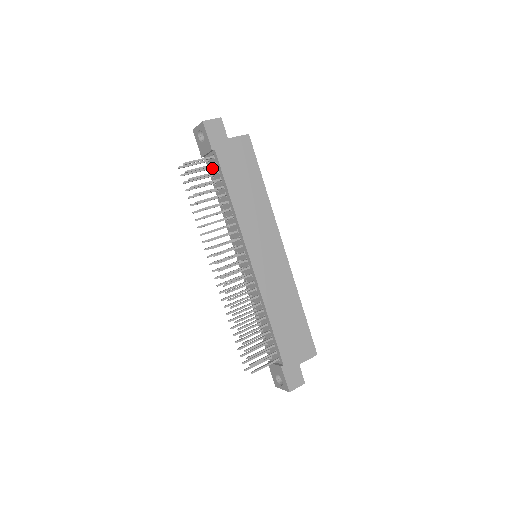
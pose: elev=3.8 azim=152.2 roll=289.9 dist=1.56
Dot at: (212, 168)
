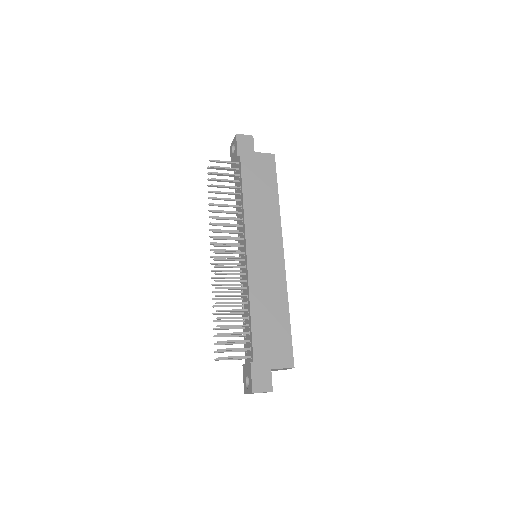
Dot at: occluded
